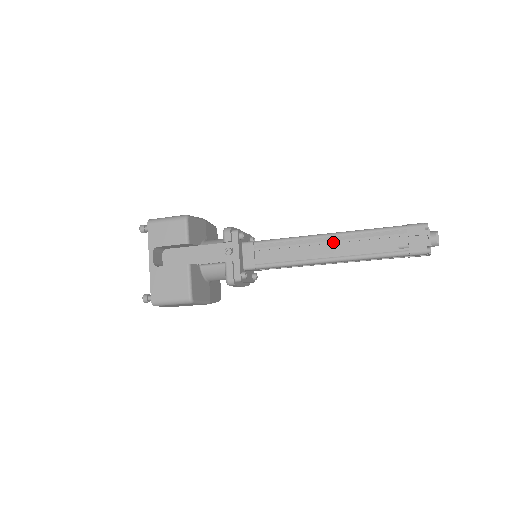
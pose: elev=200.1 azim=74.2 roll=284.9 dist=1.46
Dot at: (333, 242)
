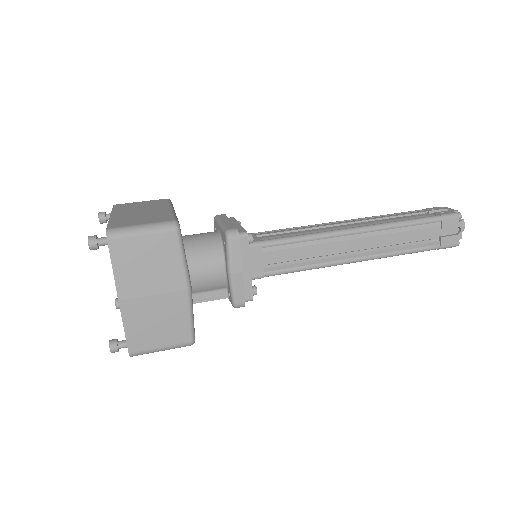
Dot at: occluded
